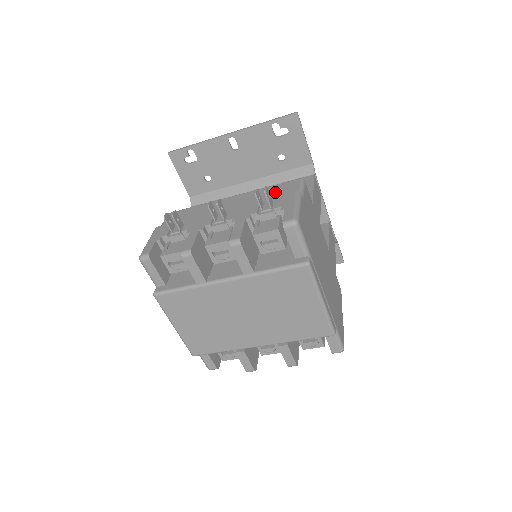
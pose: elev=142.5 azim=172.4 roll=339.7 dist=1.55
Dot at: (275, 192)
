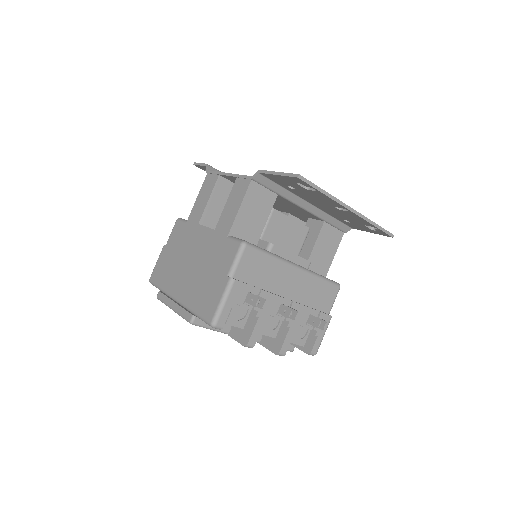
Dot at: (322, 294)
